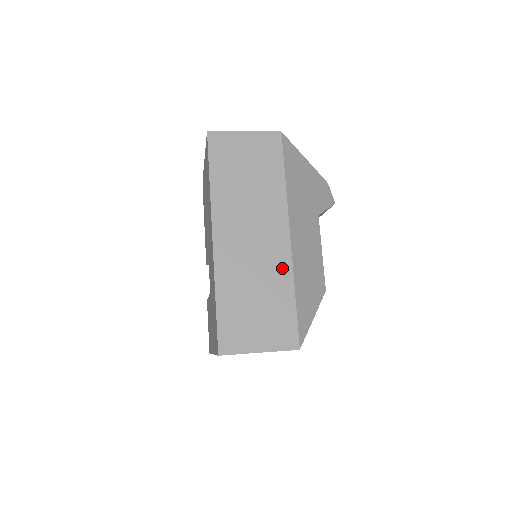
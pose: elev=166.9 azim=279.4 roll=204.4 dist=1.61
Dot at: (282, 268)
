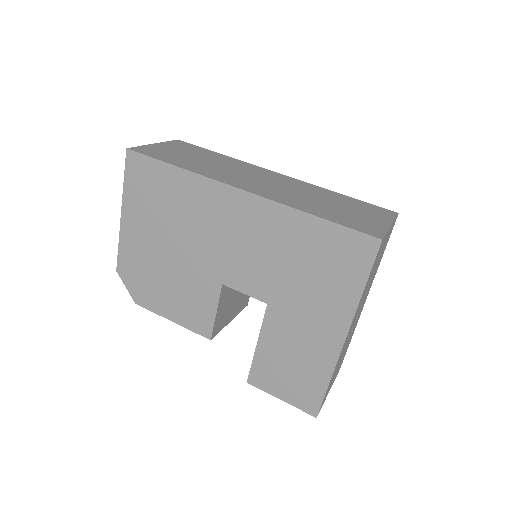
Dot at: (308, 186)
